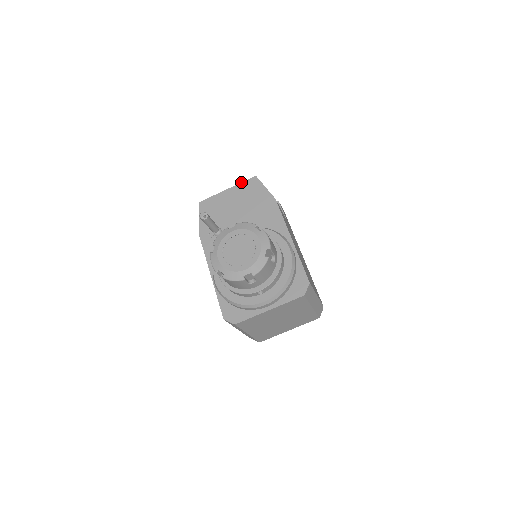
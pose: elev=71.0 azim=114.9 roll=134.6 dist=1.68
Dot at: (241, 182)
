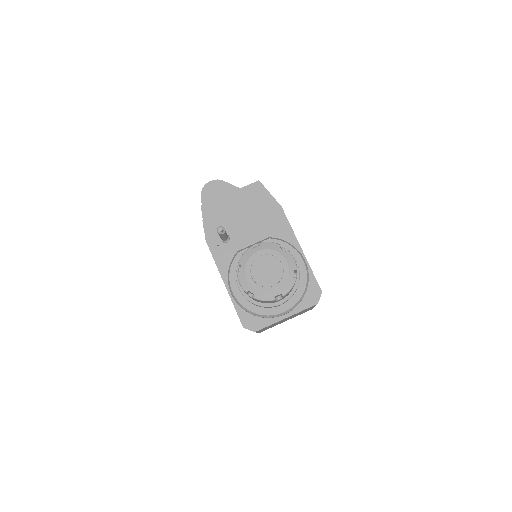
Dot at: (244, 186)
